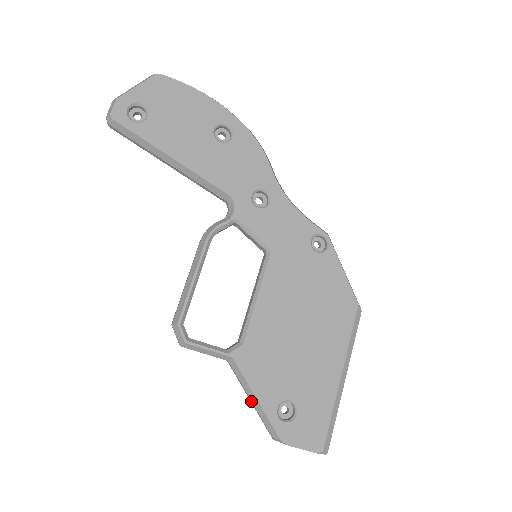
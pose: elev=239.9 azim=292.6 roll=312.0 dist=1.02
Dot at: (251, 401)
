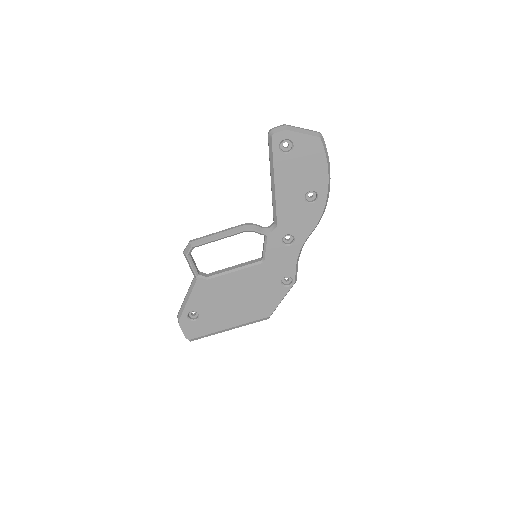
Dot at: (185, 298)
